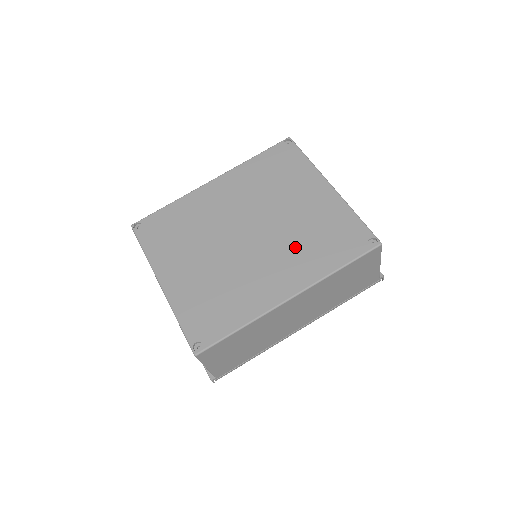
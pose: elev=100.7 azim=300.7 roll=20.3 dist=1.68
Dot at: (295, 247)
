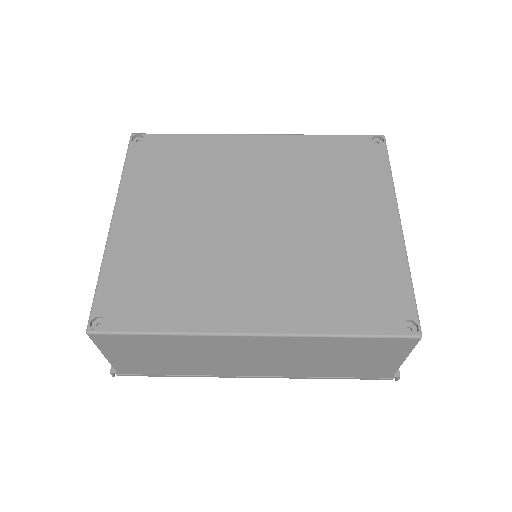
Dot at: (303, 272)
